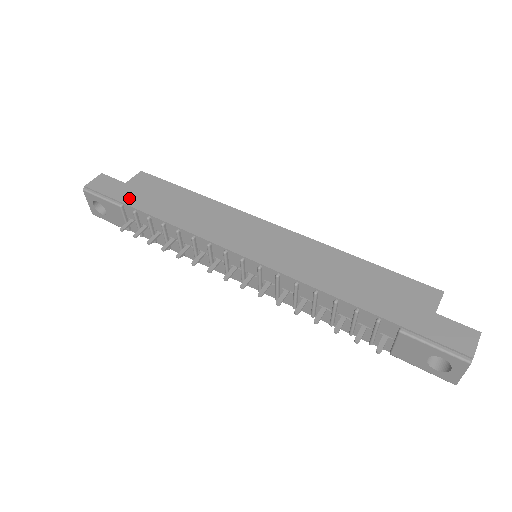
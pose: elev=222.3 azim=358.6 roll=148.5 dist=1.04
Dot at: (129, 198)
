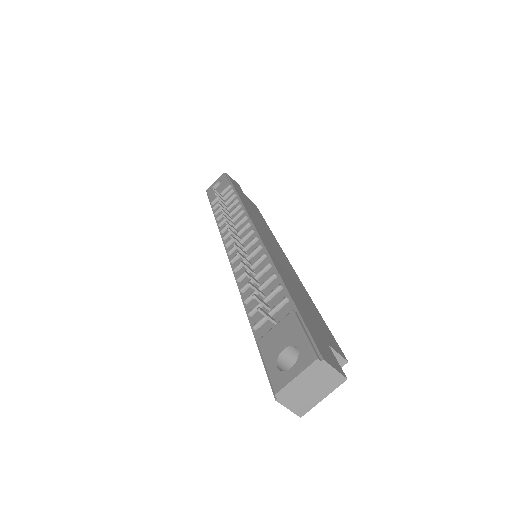
Dot at: (238, 190)
